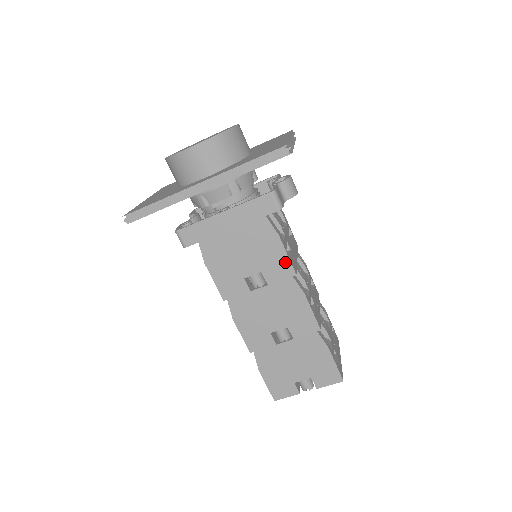
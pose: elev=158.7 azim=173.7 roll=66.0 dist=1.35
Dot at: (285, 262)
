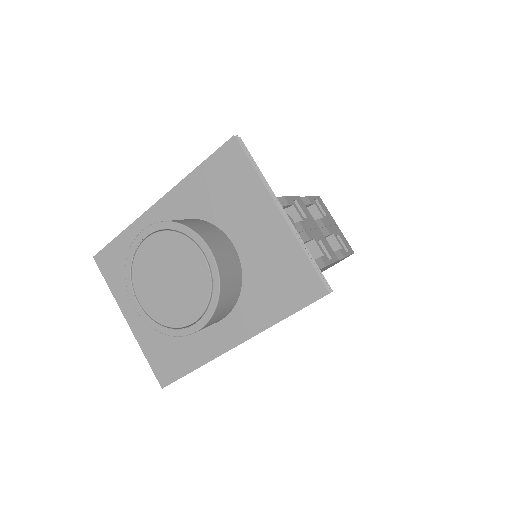
Dot at: occluded
